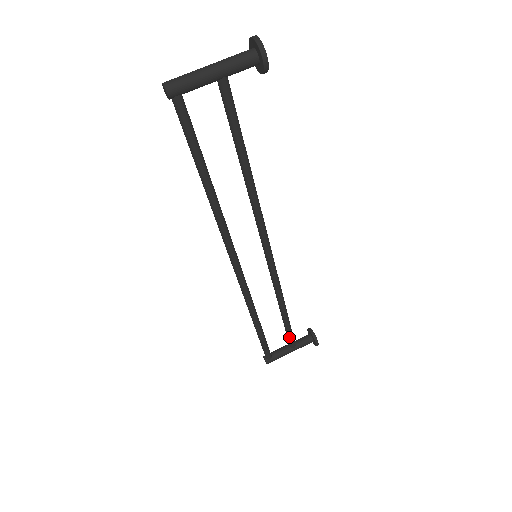
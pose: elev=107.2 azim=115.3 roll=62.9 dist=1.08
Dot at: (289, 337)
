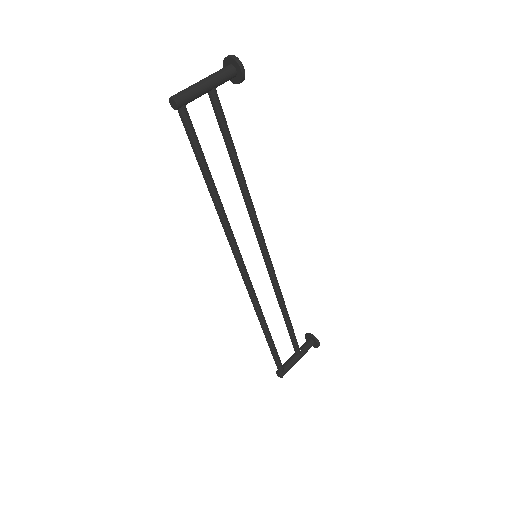
Dot at: (294, 343)
